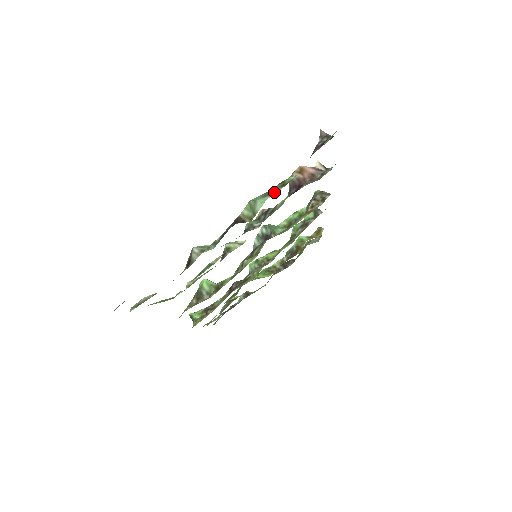
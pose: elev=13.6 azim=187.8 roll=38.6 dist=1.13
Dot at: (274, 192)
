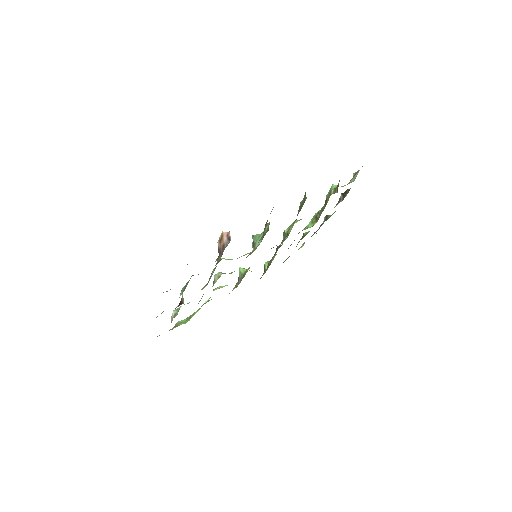
Dot at: (184, 289)
